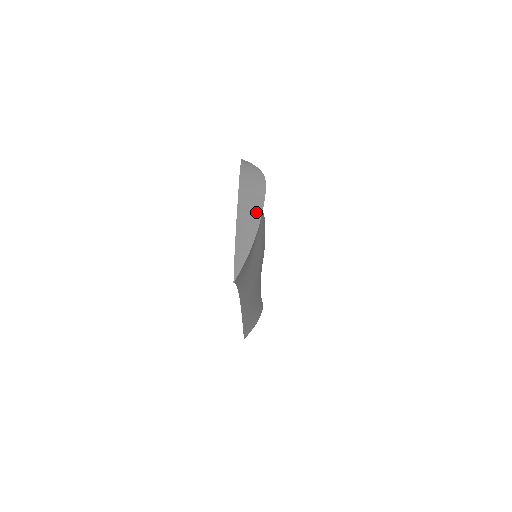
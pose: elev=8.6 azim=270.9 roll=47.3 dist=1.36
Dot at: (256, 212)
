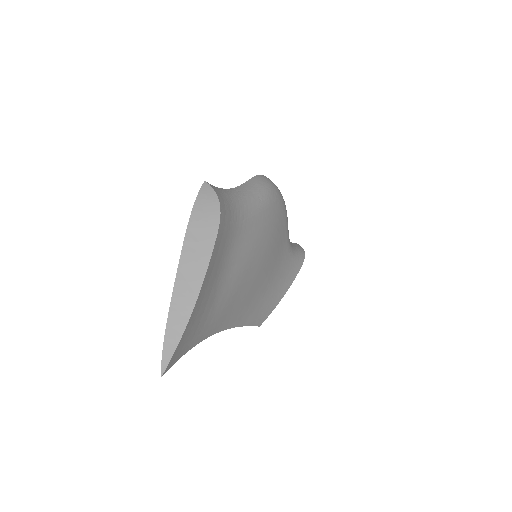
Dot at: (197, 278)
